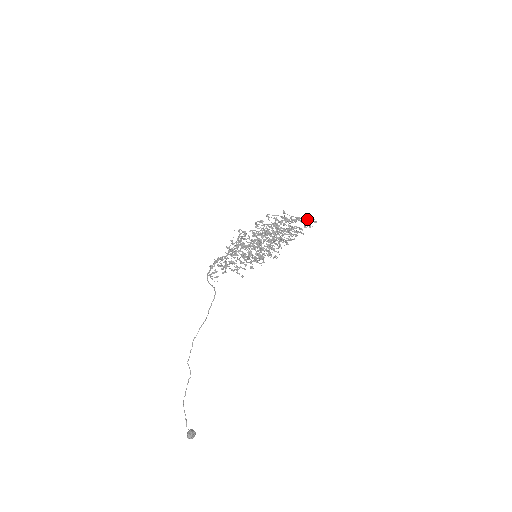
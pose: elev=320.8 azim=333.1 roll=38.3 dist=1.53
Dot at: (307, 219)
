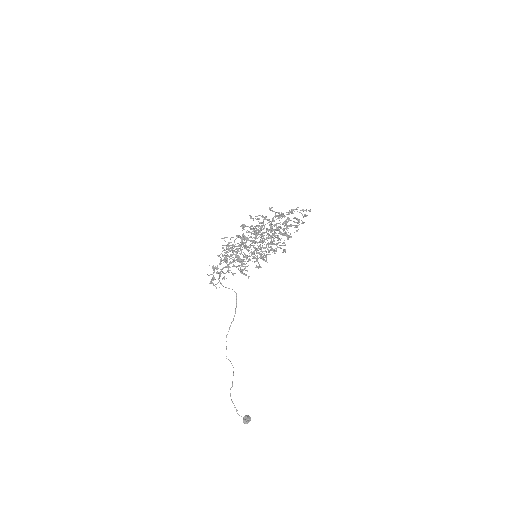
Dot at: occluded
